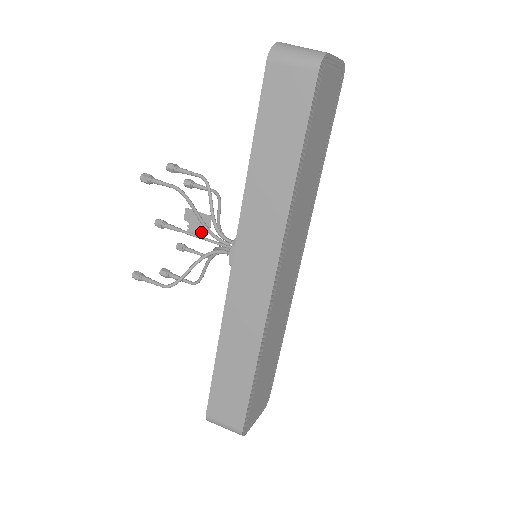
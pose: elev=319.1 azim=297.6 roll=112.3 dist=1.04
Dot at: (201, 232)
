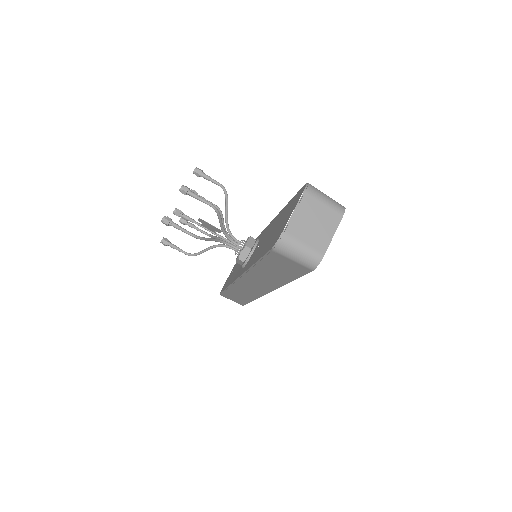
Dot at: (213, 231)
